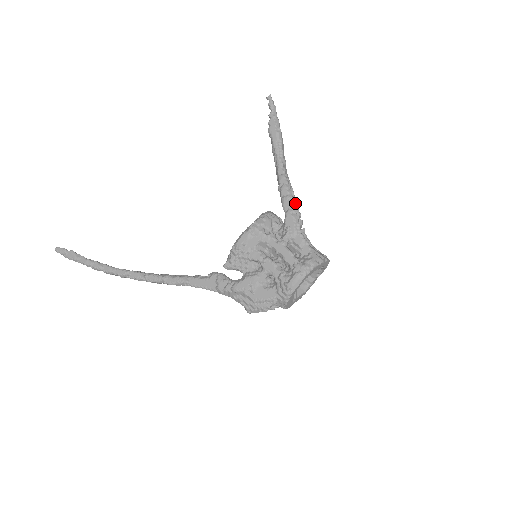
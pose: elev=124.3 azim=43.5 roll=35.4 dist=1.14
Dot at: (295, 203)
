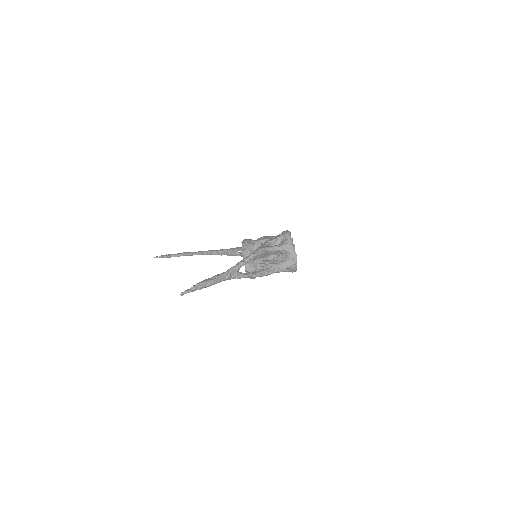
Dot at: occluded
